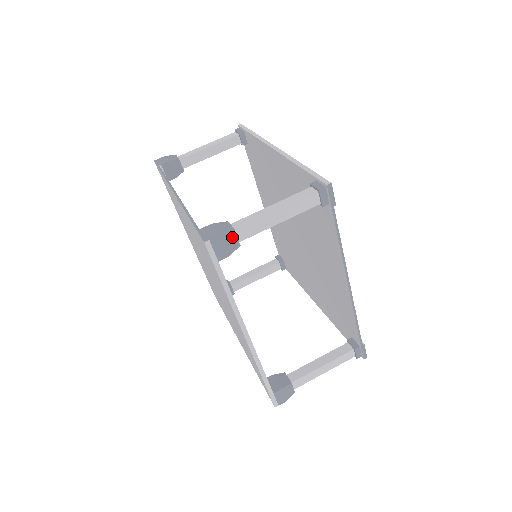
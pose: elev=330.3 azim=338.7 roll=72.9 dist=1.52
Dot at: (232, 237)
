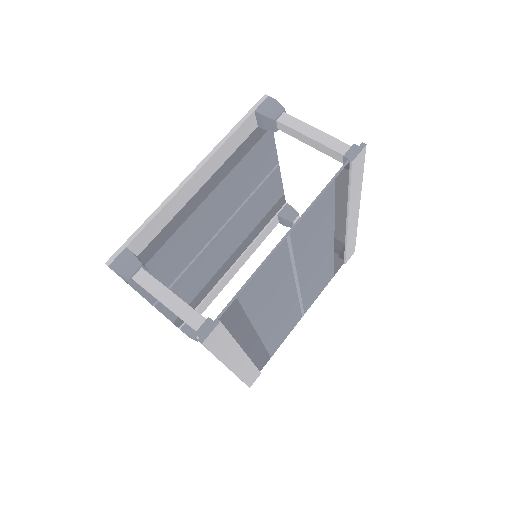
Dot at: (278, 110)
